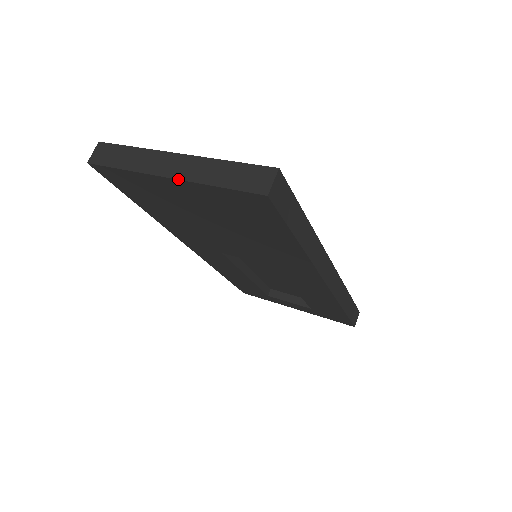
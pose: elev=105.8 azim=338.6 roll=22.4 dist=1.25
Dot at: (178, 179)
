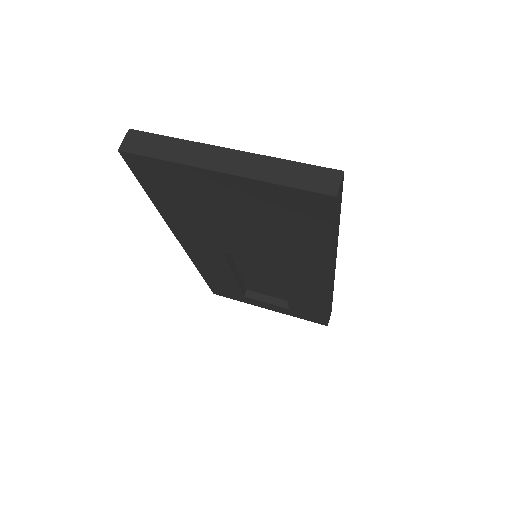
Dot at: (234, 175)
